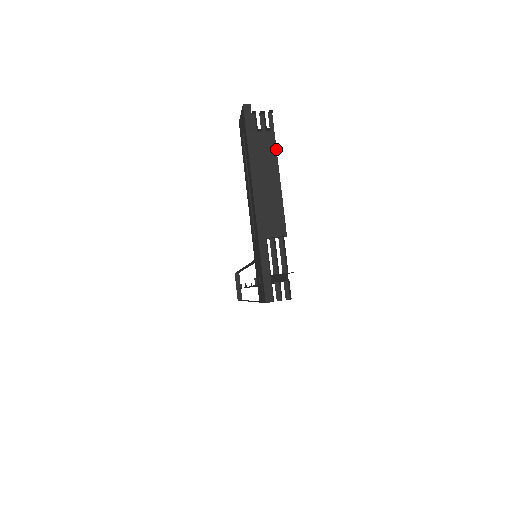
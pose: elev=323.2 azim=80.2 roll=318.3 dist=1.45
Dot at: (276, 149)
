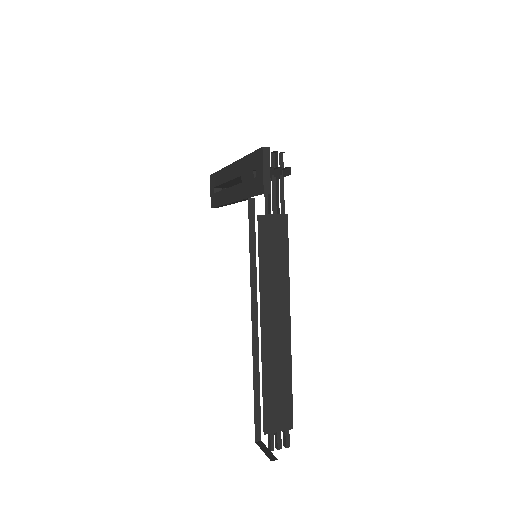
Dot at: occluded
